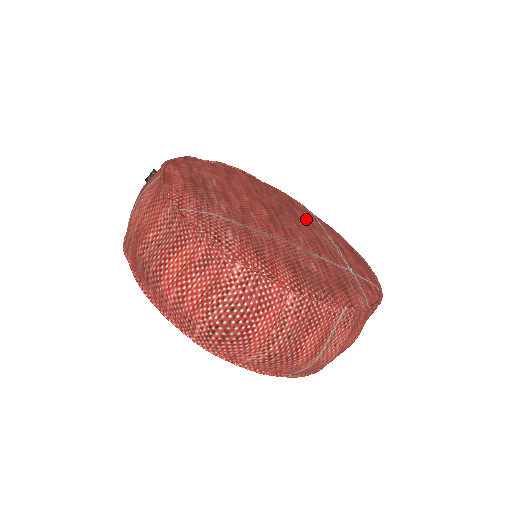
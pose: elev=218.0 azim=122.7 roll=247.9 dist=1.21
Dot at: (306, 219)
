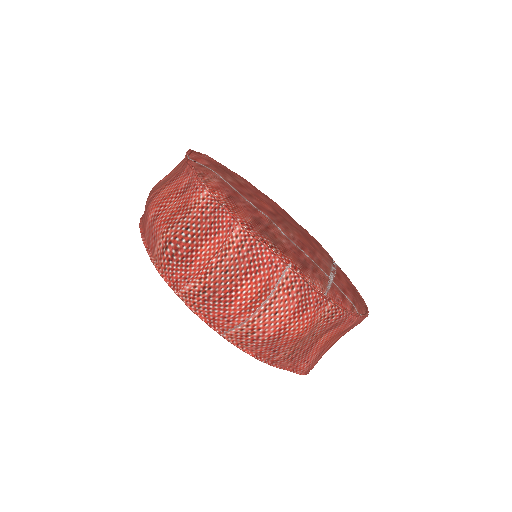
Dot at: (319, 249)
